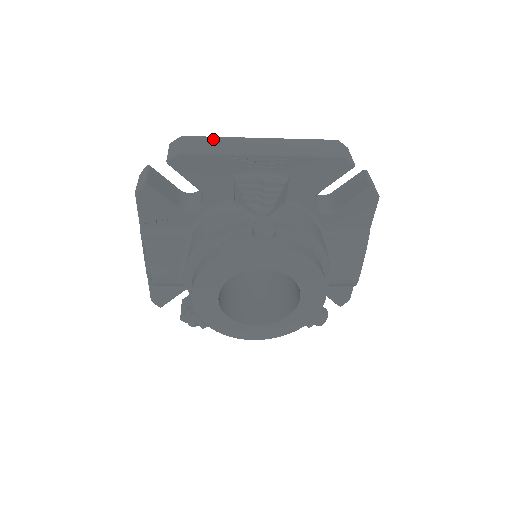
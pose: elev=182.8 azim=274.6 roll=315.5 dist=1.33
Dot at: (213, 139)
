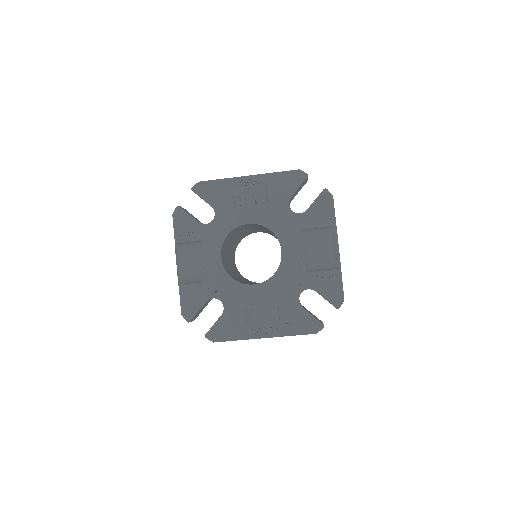
Dot at: occluded
